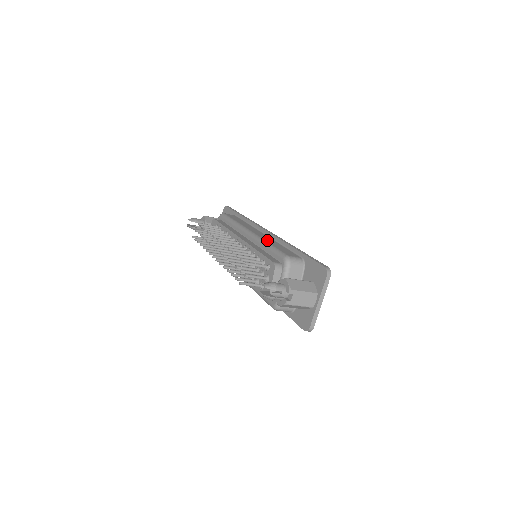
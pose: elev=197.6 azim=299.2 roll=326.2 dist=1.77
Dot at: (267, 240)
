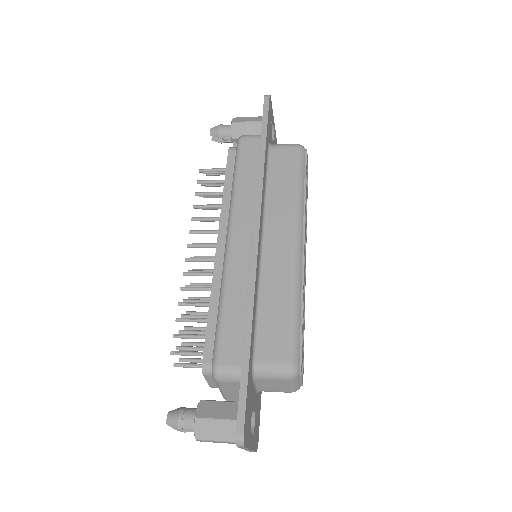
Dot at: (230, 284)
